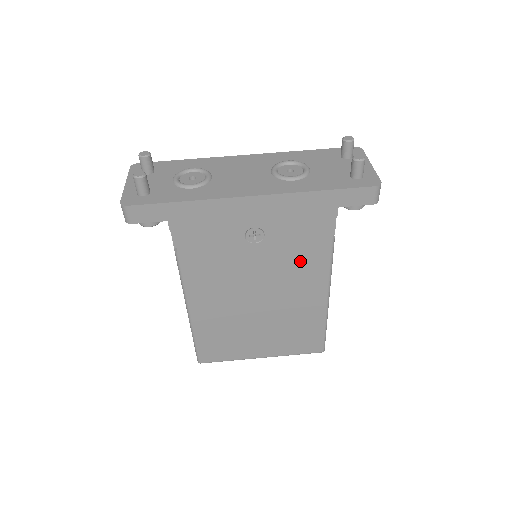
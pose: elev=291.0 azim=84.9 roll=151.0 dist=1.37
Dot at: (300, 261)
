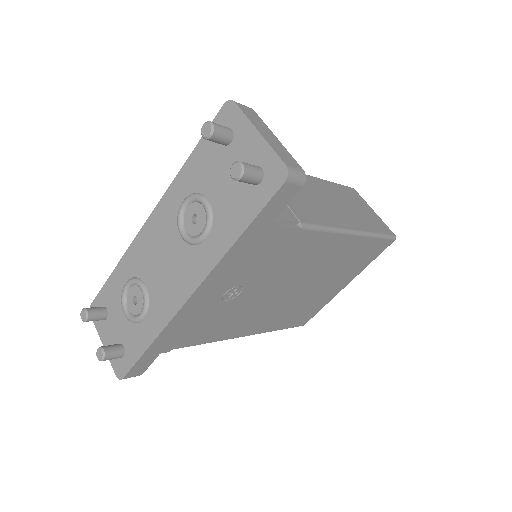
Dot at: (294, 257)
